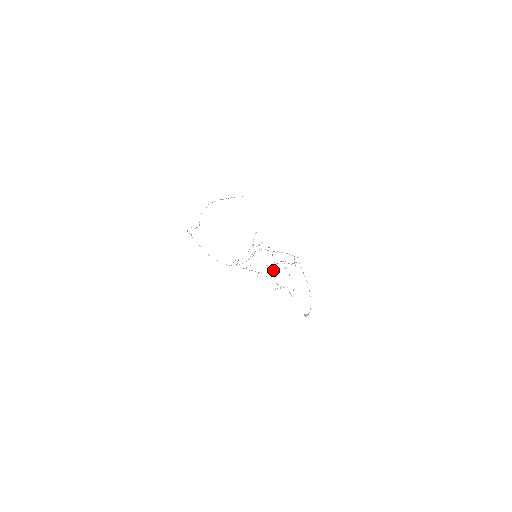
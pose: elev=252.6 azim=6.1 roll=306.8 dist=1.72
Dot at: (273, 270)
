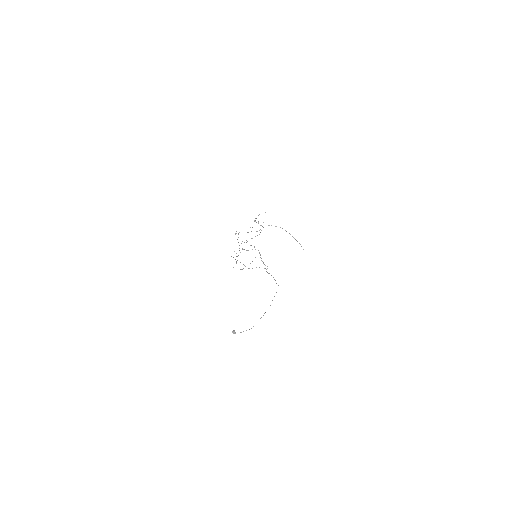
Dot at: (248, 250)
